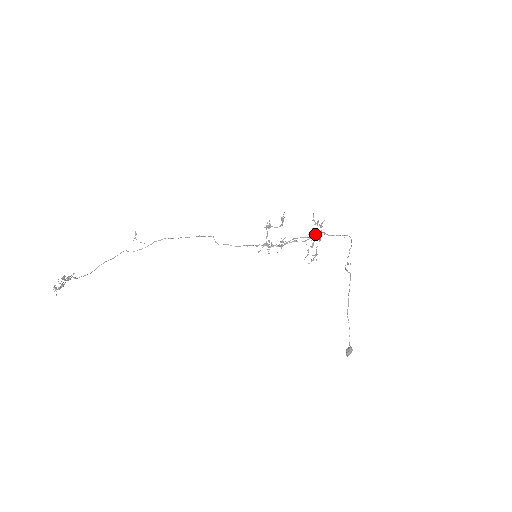
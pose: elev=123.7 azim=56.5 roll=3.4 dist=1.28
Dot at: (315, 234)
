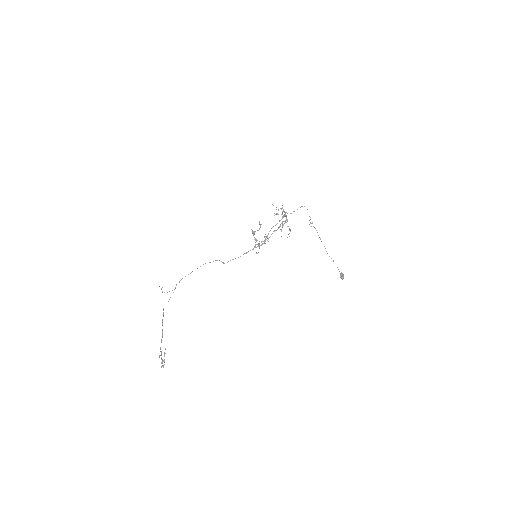
Dot at: (282, 218)
